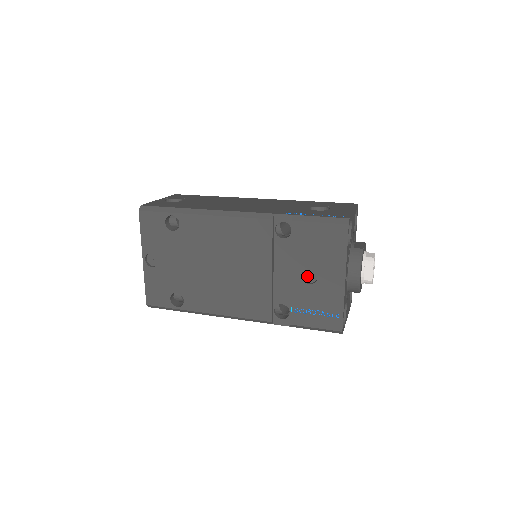
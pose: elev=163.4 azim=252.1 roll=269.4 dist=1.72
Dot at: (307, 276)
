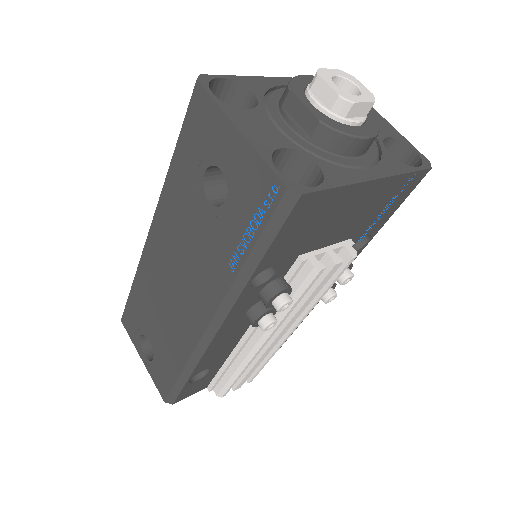
Dot at: occluded
